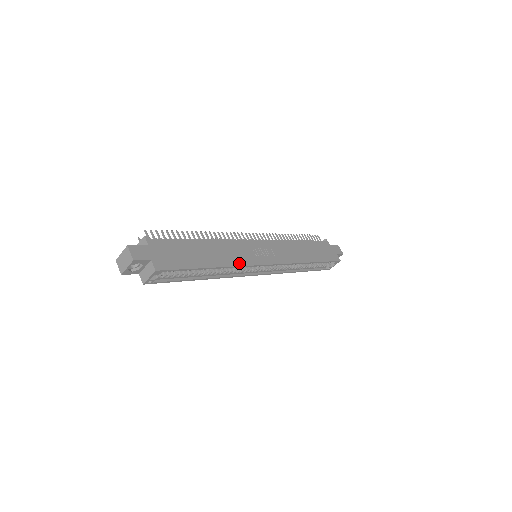
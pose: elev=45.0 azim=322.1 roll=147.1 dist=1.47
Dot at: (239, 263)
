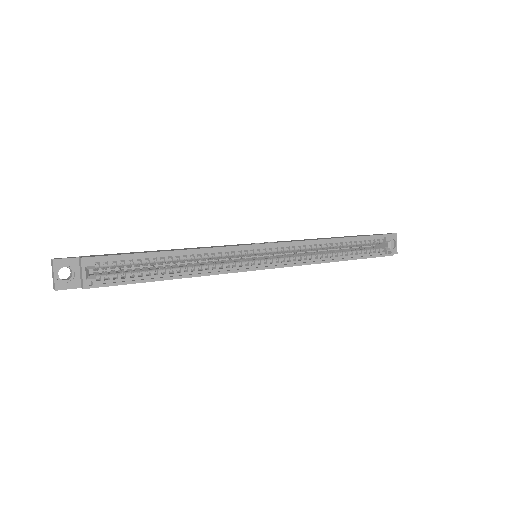
Dot at: (215, 247)
